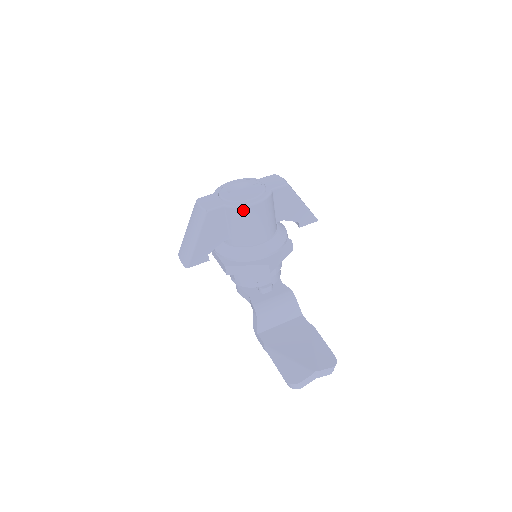
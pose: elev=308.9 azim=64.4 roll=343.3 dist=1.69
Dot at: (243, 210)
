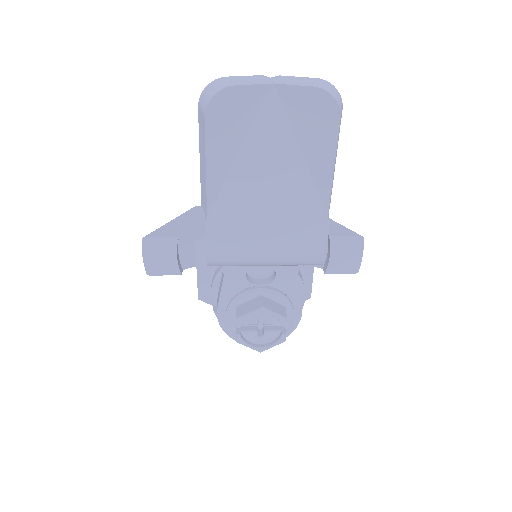
Dot at: occluded
